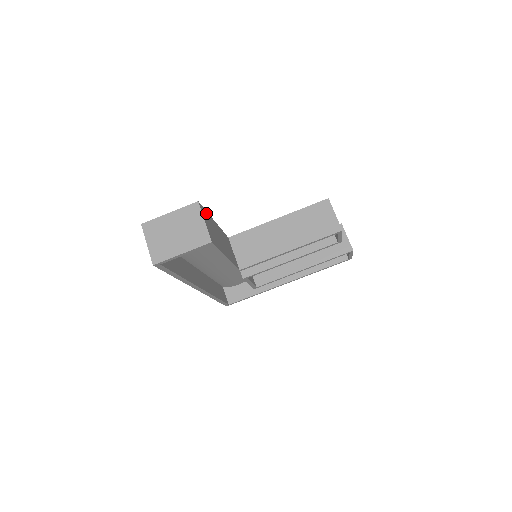
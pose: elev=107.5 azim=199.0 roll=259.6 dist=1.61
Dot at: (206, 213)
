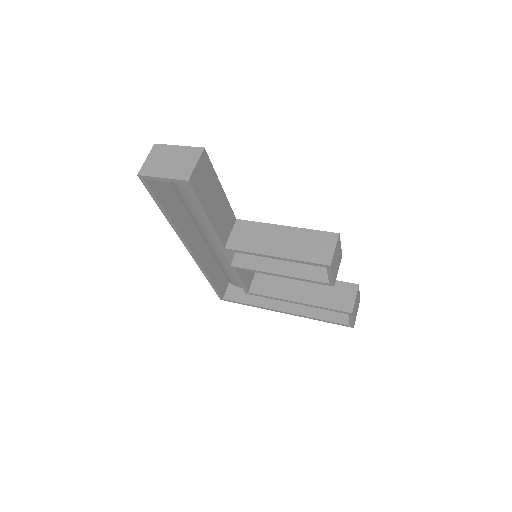
Dot at: (210, 166)
